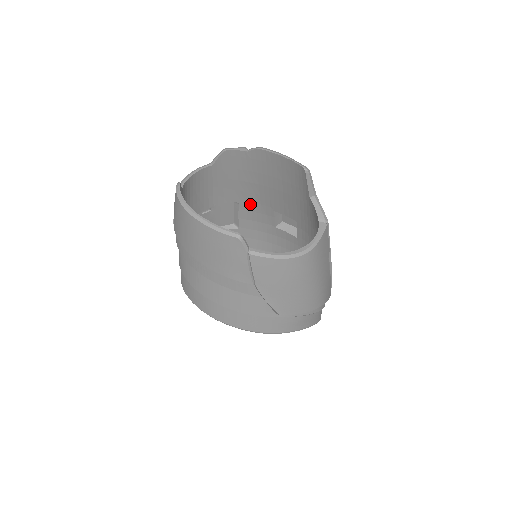
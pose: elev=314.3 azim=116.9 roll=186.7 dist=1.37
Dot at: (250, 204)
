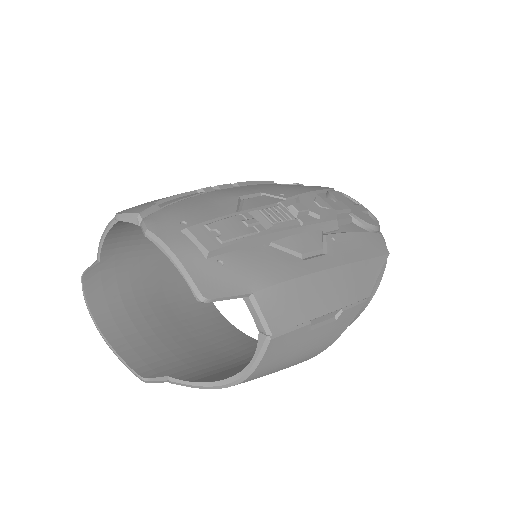
Dot at: occluded
